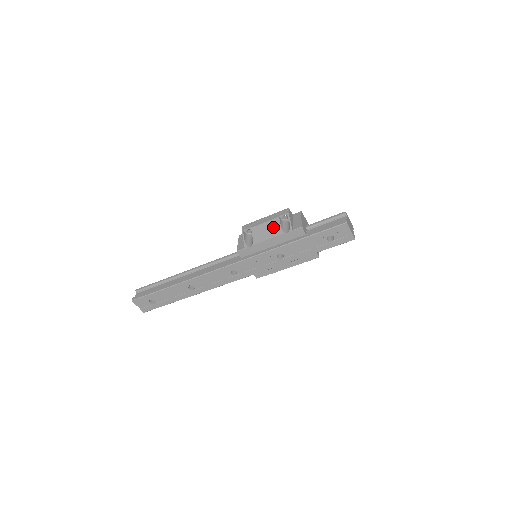
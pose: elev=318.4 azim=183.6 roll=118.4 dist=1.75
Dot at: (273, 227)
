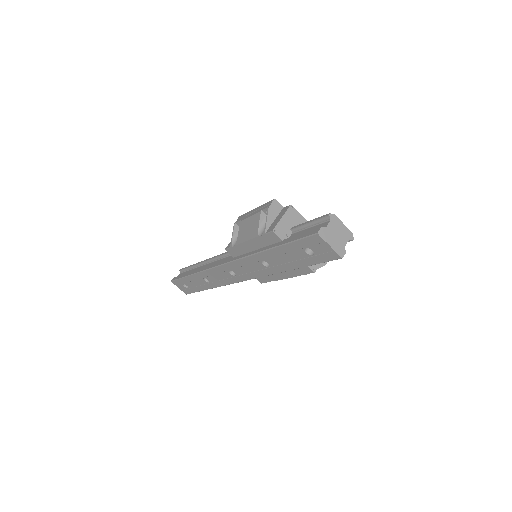
Dot at: (253, 225)
